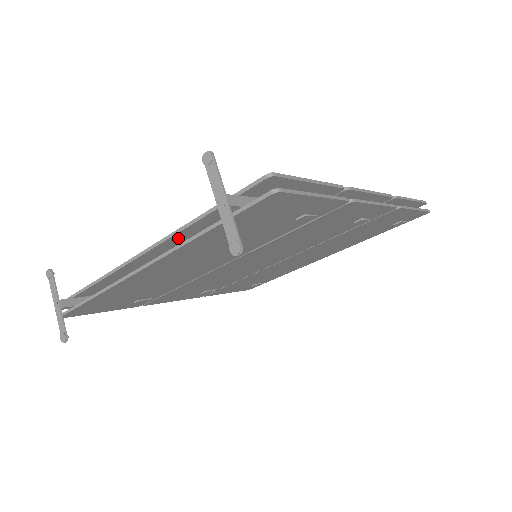
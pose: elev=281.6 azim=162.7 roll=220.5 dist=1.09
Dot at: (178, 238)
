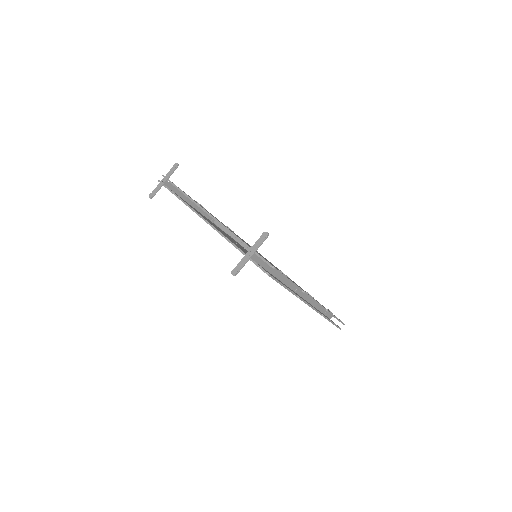
Dot at: occluded
